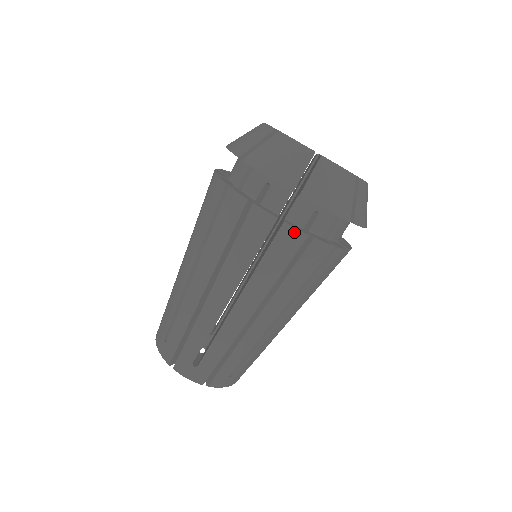
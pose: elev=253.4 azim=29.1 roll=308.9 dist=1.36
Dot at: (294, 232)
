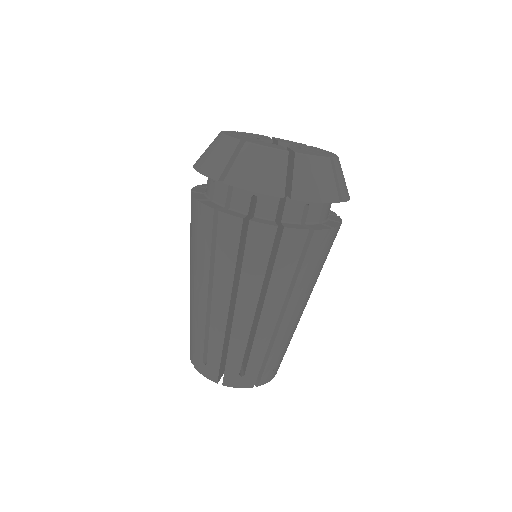
Dot at: (337, 229)
